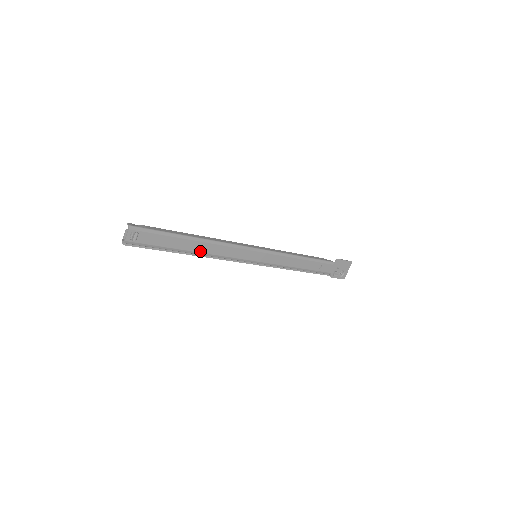
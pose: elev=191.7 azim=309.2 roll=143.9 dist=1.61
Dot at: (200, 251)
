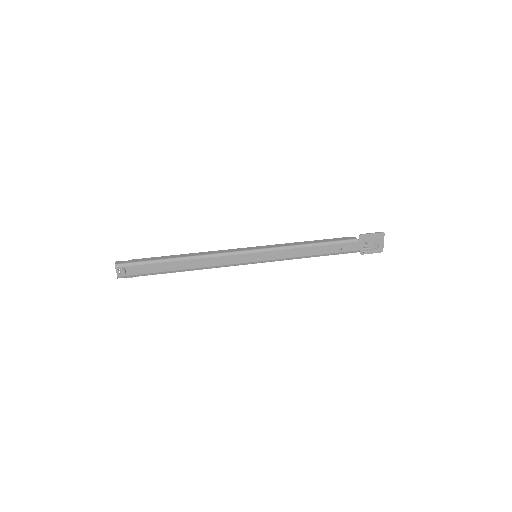
Dot at: (190, 267)
